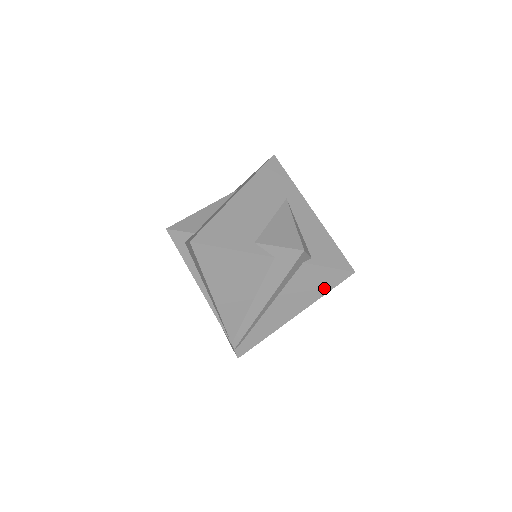
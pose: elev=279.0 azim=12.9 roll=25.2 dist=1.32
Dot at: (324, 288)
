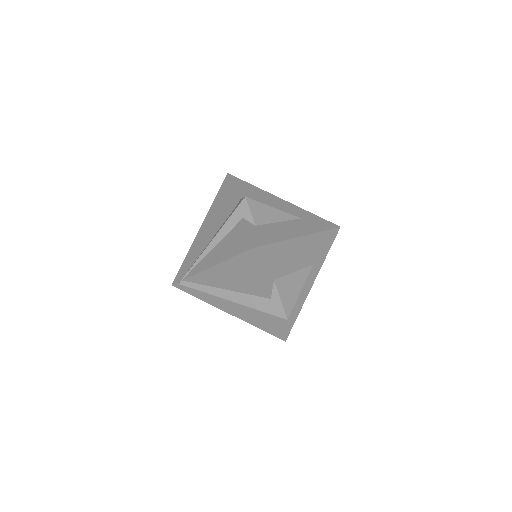
Dot at: (263, 327)
